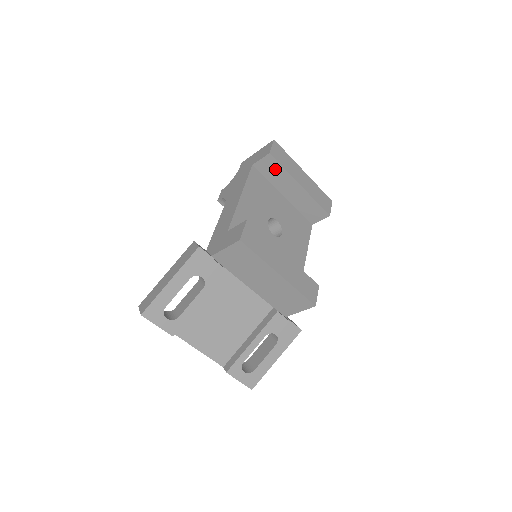
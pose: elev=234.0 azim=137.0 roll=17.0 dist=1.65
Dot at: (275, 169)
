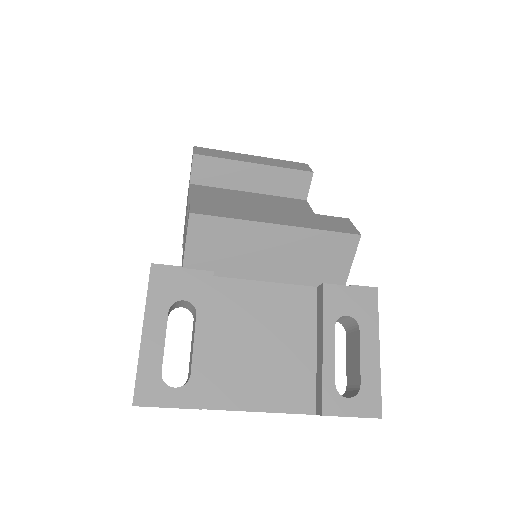
Dot at: (214, 167)
